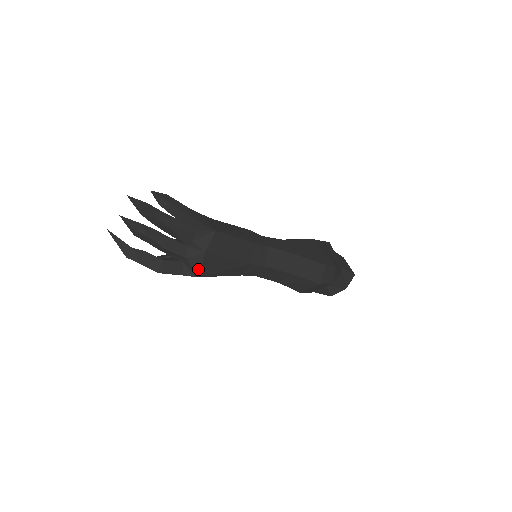
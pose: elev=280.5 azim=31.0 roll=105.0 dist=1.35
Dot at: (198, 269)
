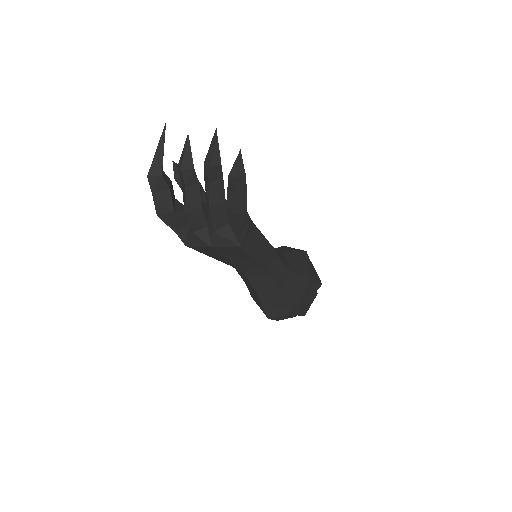
Dot at: (193, 244)
